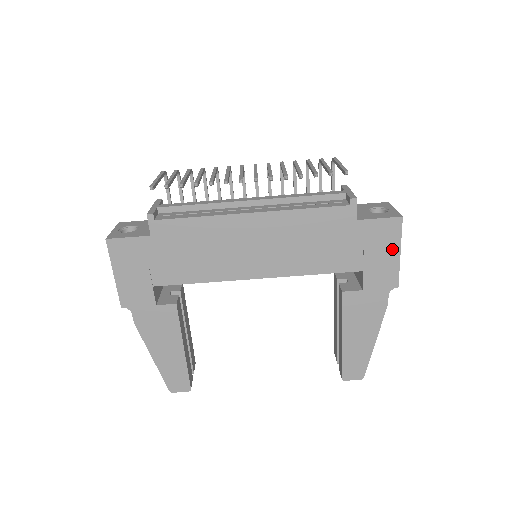
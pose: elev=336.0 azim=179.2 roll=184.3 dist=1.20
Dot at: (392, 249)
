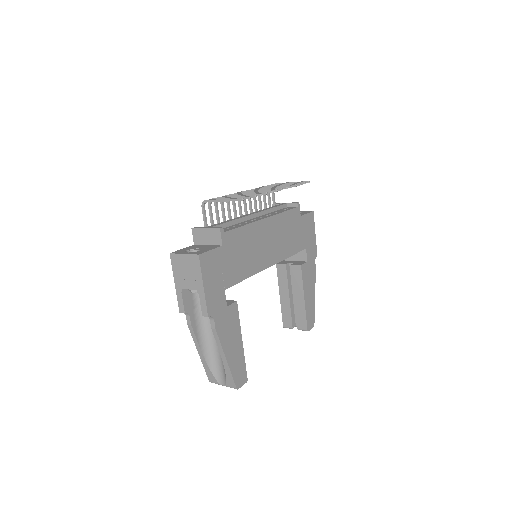
Dot at: (313, 232)
